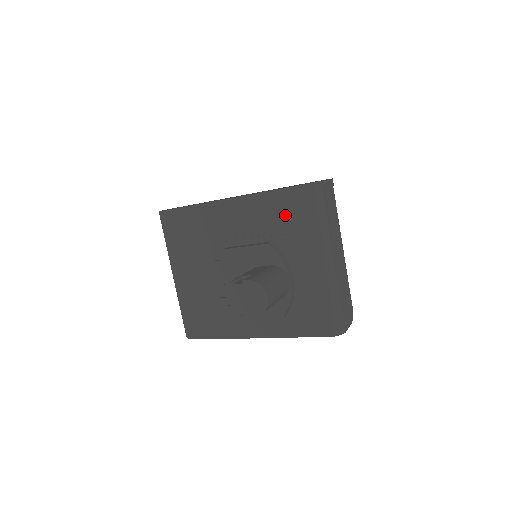
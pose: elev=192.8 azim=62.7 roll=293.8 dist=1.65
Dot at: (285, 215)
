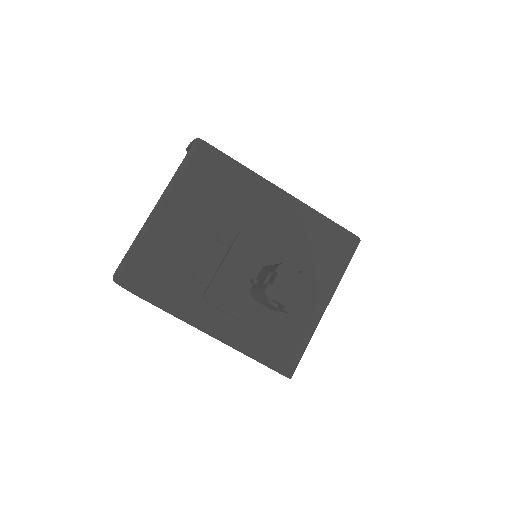
Dot at: (322, 244)
